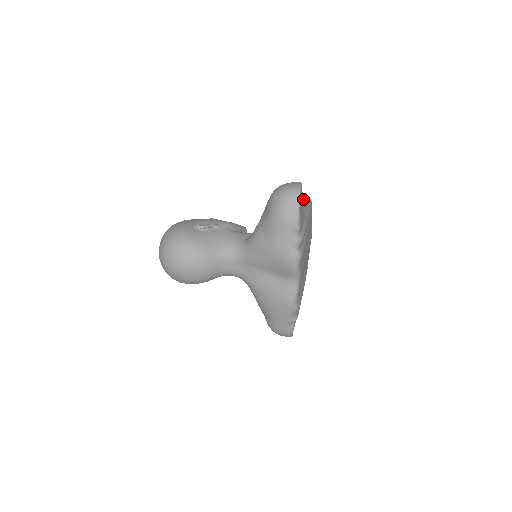
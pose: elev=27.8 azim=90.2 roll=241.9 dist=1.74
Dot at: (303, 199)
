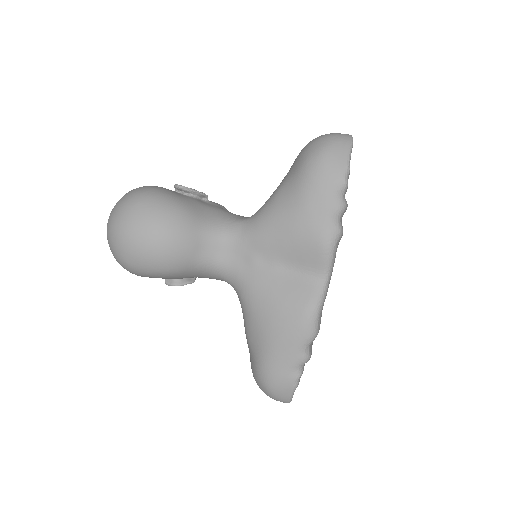
Dot at: occluded
